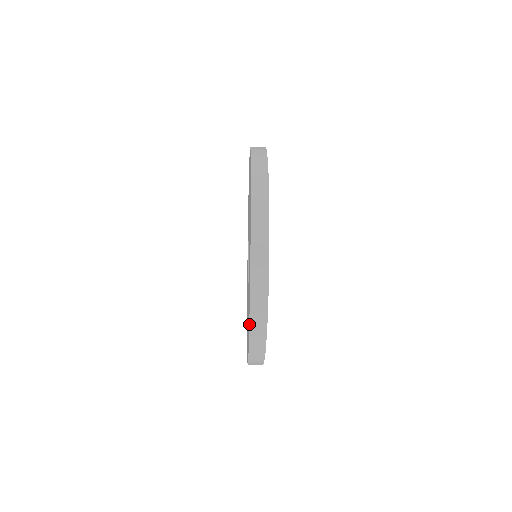
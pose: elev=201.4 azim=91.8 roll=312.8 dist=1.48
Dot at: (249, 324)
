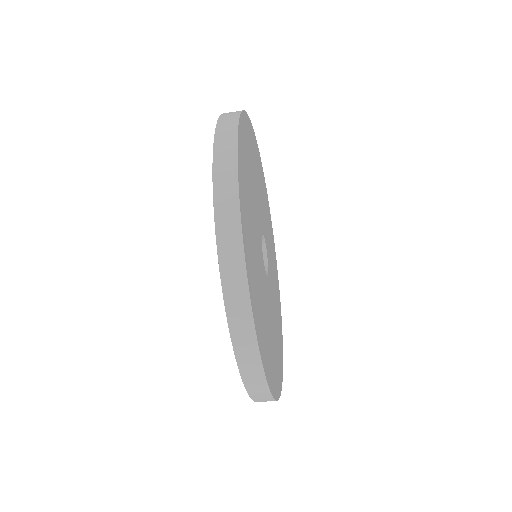
Dot at: (216, 242)
